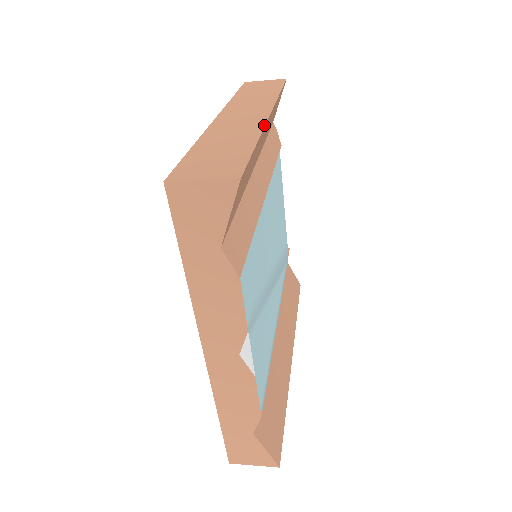
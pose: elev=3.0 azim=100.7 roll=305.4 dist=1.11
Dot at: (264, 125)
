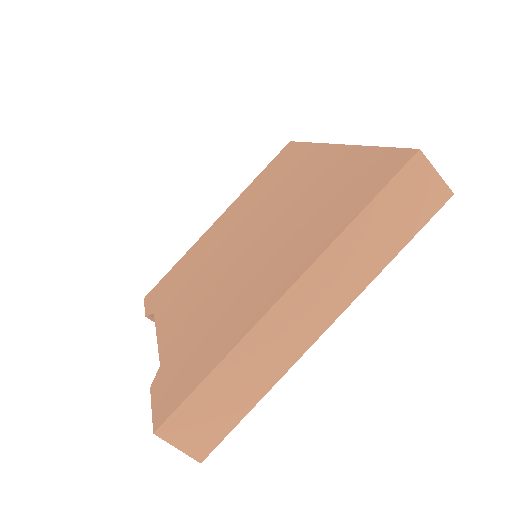
Dot at: occluded
